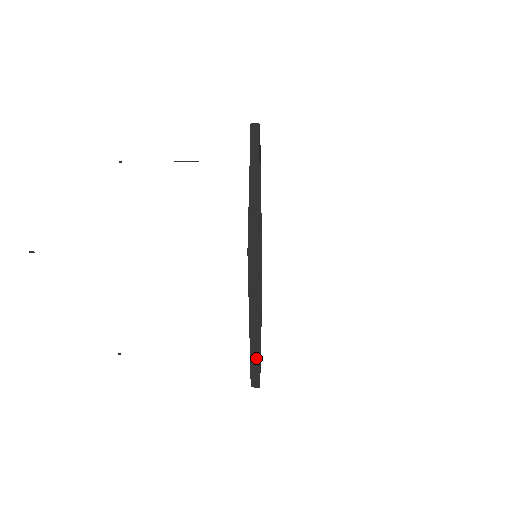
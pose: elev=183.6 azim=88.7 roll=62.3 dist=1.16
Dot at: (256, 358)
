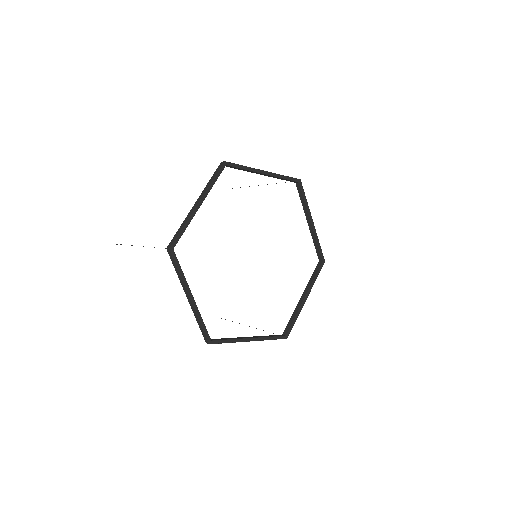
Dot at: (199, 322)
